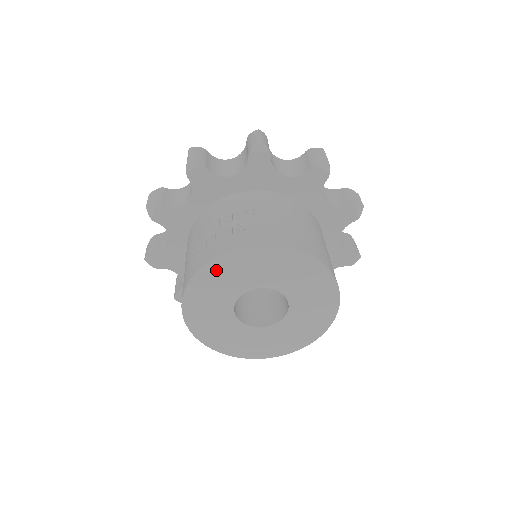
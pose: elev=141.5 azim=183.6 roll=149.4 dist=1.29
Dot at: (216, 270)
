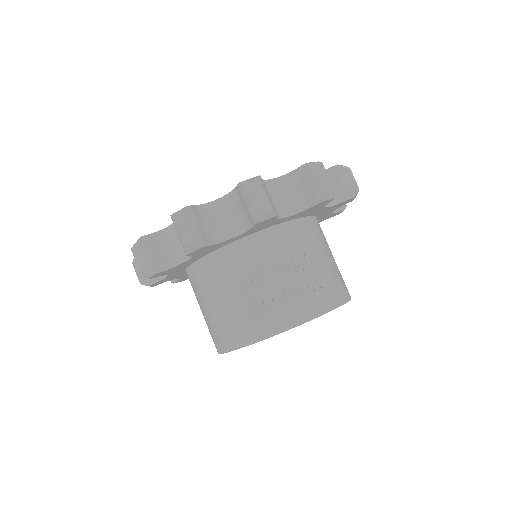
Dot at: occluded
